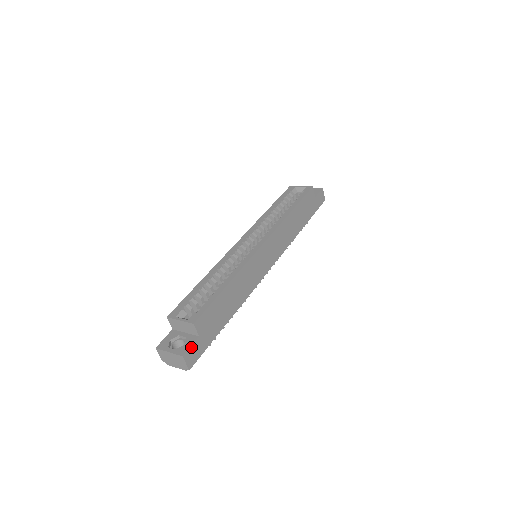
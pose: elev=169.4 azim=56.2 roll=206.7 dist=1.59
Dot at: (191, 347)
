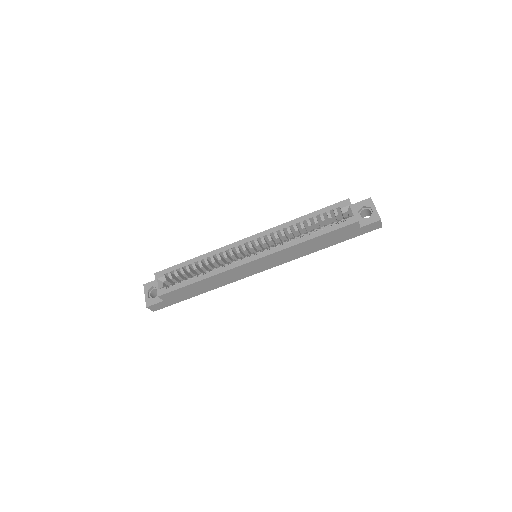
Dot at: (155, 304)
